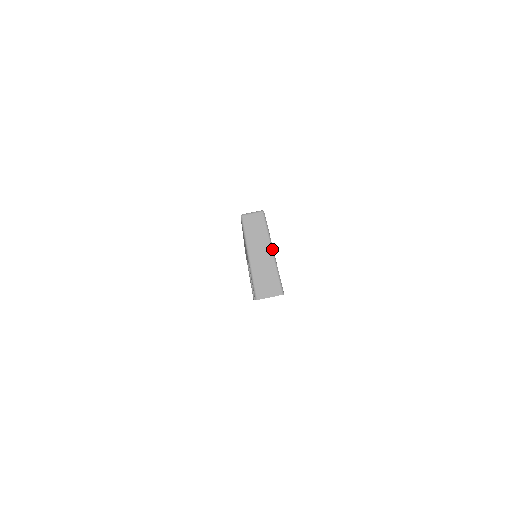
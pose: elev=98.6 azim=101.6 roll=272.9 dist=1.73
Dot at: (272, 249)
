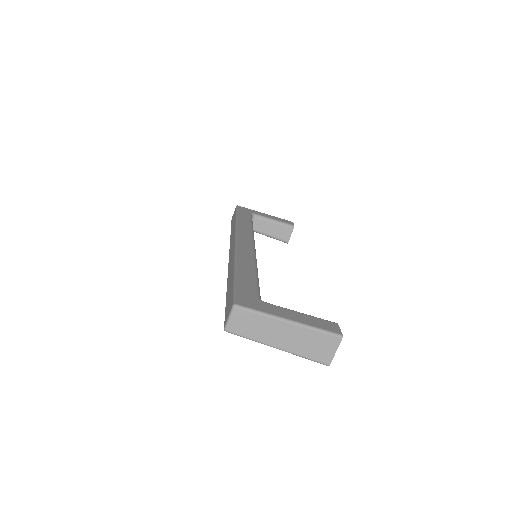
Dot at: (285, 321)
